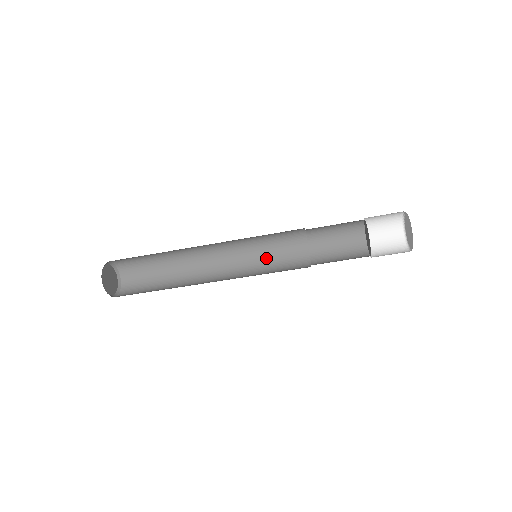
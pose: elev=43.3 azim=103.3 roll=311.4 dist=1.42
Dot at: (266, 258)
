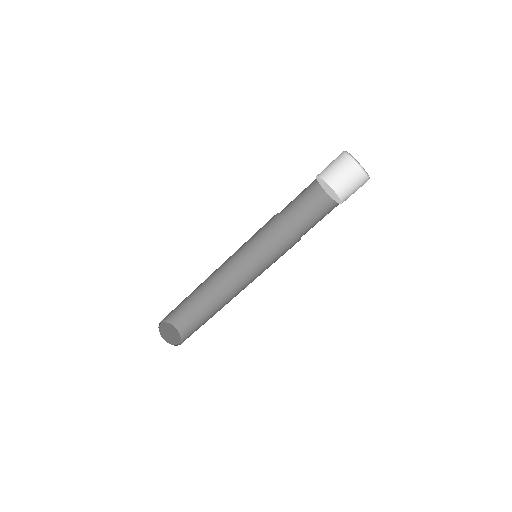
Dot at: (268, 252)
